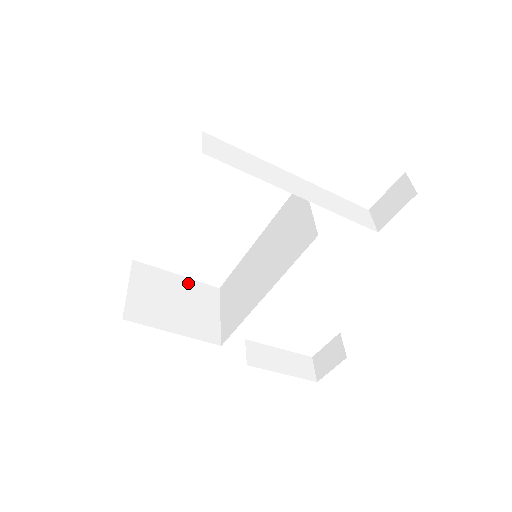
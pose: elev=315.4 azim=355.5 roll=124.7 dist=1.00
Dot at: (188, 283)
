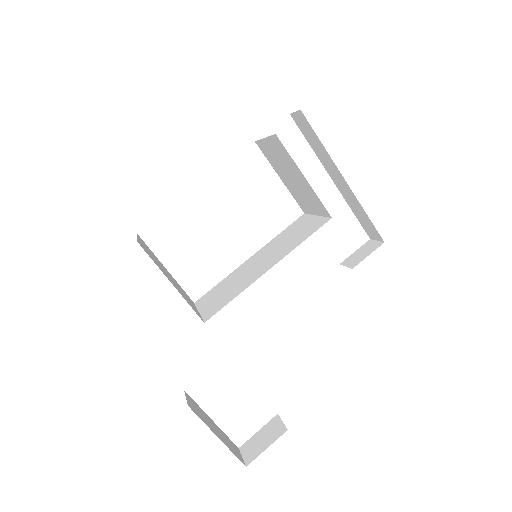
Dot at: (174, 279)
